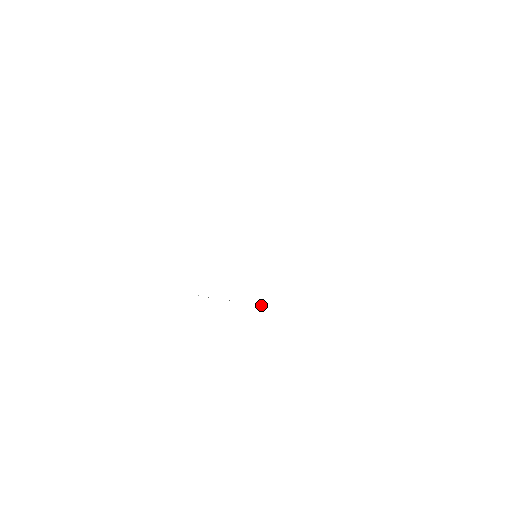
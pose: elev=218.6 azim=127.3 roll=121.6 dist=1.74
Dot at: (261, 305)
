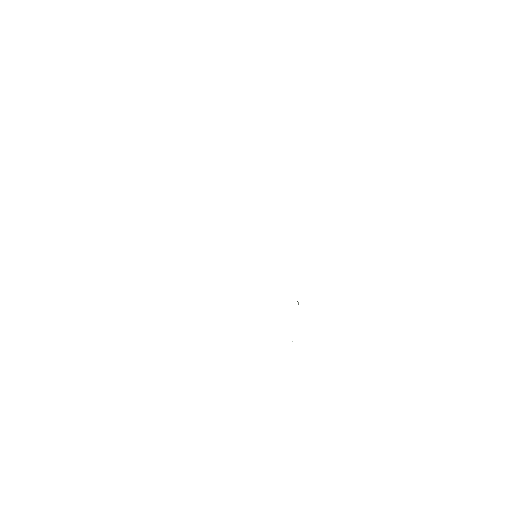
Dot at: occluded
